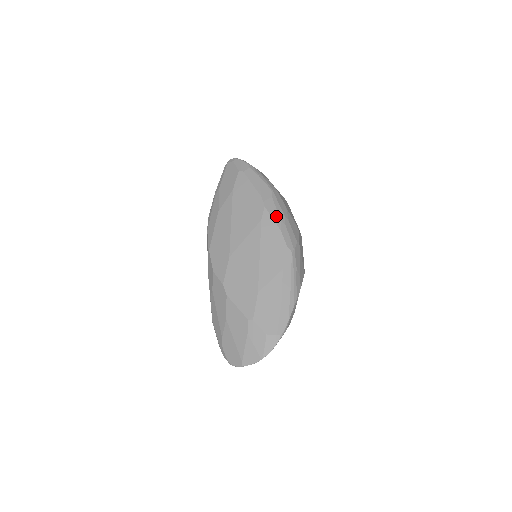
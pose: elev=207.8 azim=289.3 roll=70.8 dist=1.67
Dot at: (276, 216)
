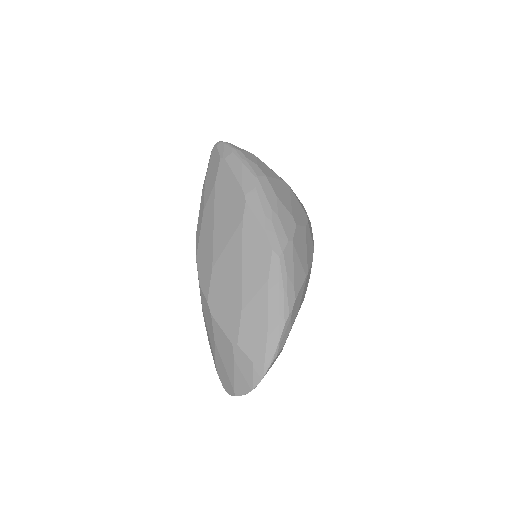
Dot at: (260, 212)
